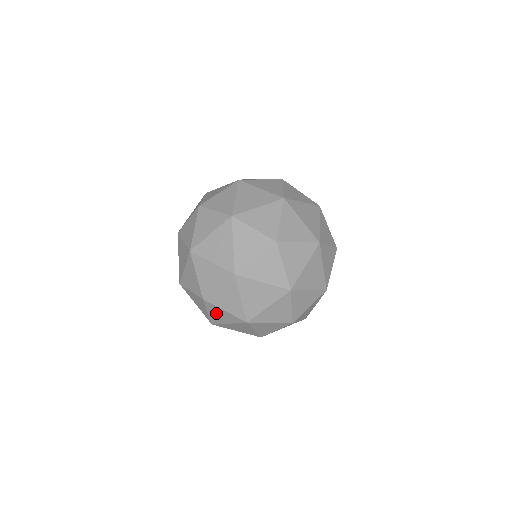
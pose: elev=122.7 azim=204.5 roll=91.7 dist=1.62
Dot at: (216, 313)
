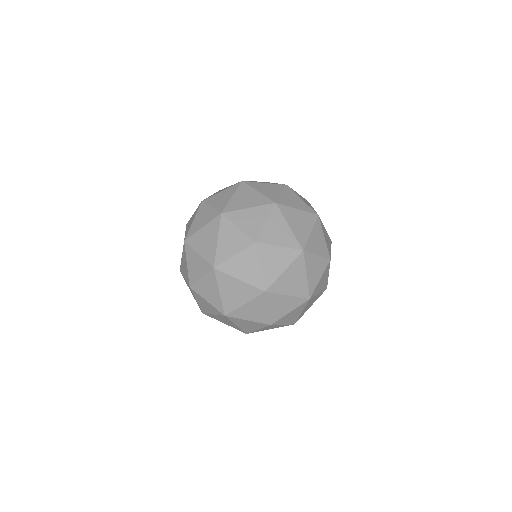
Dot at: (189, 288)
